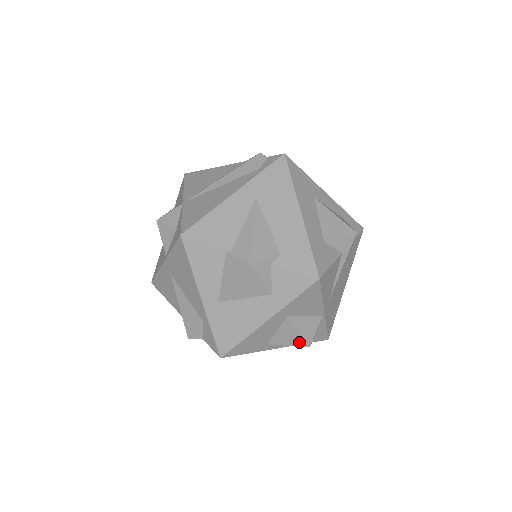
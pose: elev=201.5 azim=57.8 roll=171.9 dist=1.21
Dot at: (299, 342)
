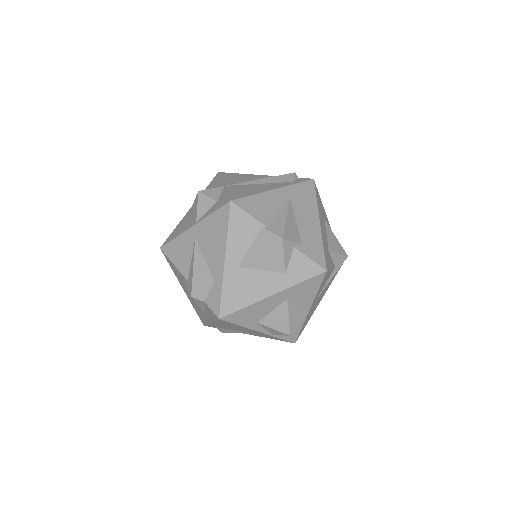
Dot at: (284, 328)
